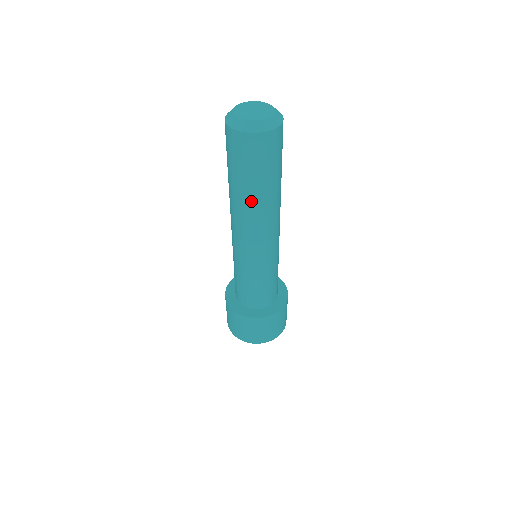
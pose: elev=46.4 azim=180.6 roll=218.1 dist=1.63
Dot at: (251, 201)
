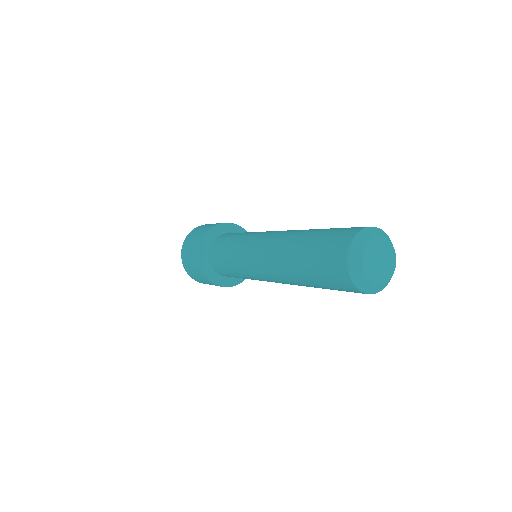
Dot at: (294, 276)
